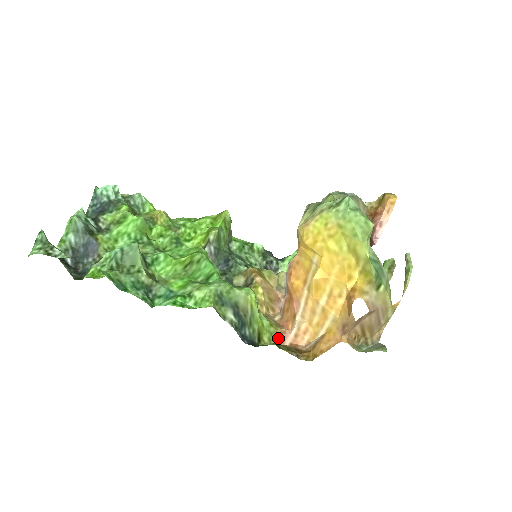
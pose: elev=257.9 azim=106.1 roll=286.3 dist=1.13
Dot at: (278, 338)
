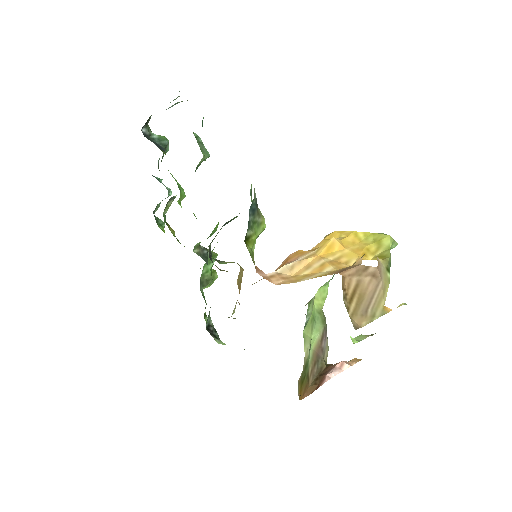
Dot at: (254, 264)
